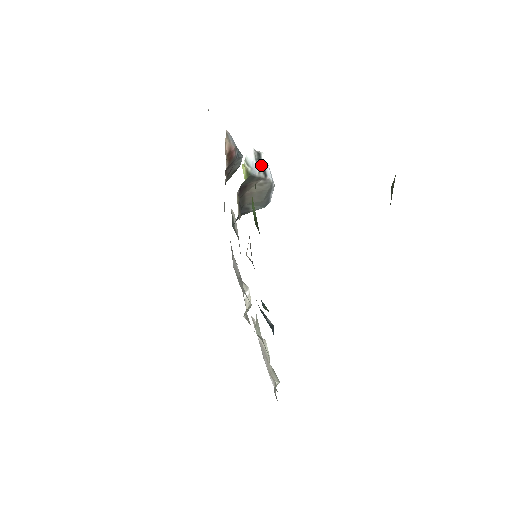
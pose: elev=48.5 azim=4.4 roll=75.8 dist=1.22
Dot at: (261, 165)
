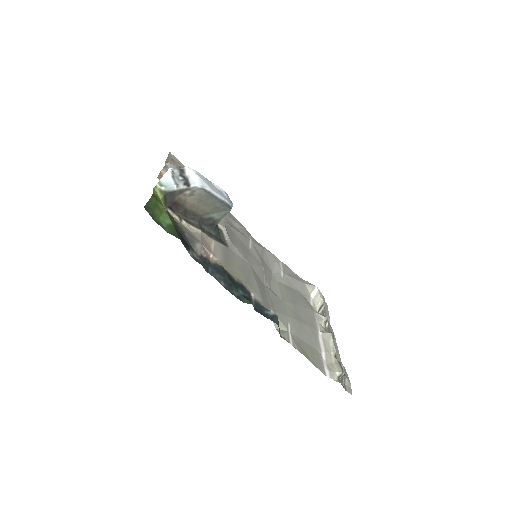
Dot at: (183, 179)
